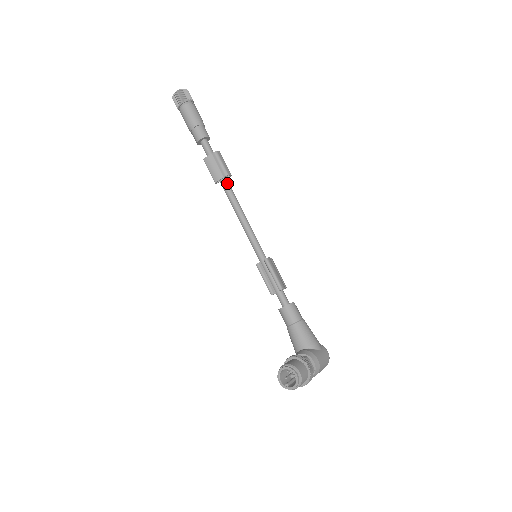
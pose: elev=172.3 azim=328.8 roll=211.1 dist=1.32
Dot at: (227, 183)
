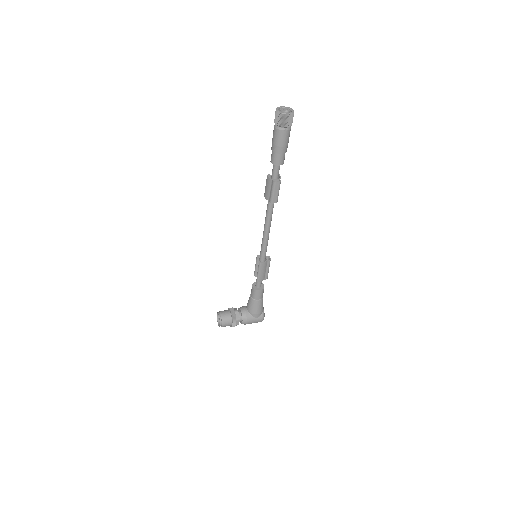
Dot at: (270, 204)
